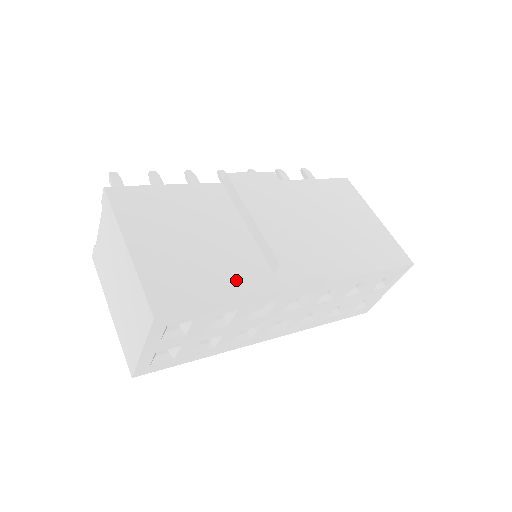
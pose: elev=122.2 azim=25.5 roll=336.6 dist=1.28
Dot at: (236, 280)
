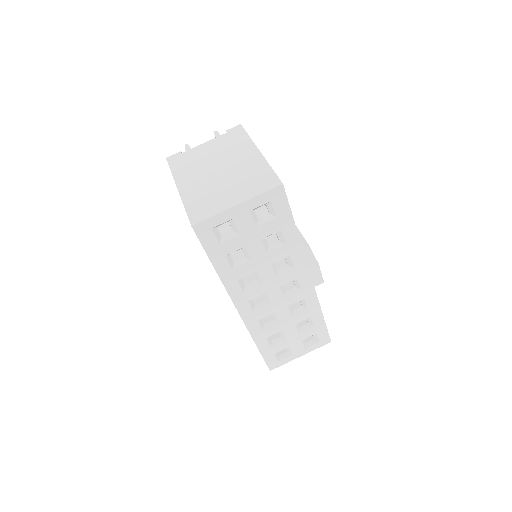
Dot at: occluded
